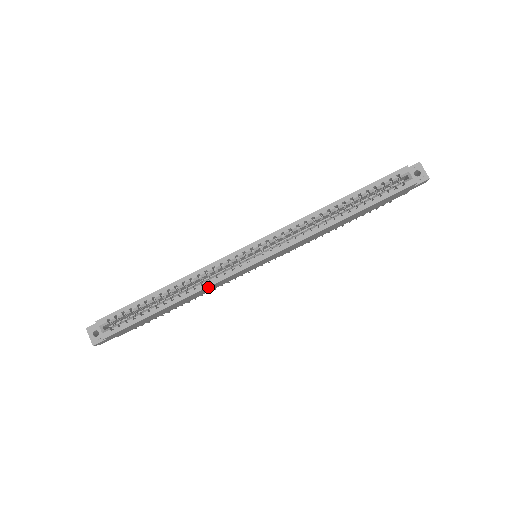
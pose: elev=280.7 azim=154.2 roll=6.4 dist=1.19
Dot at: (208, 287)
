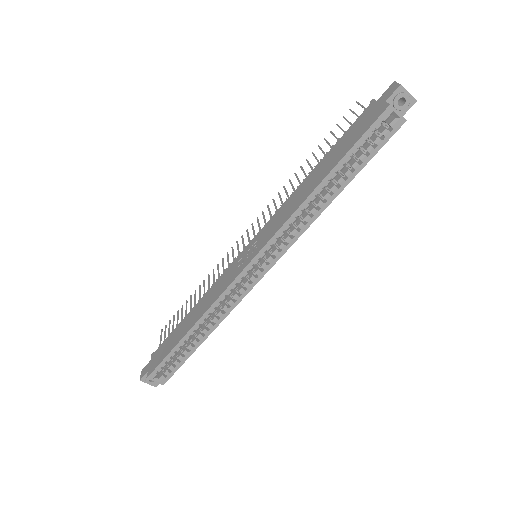
Dot at: (229, 311)
